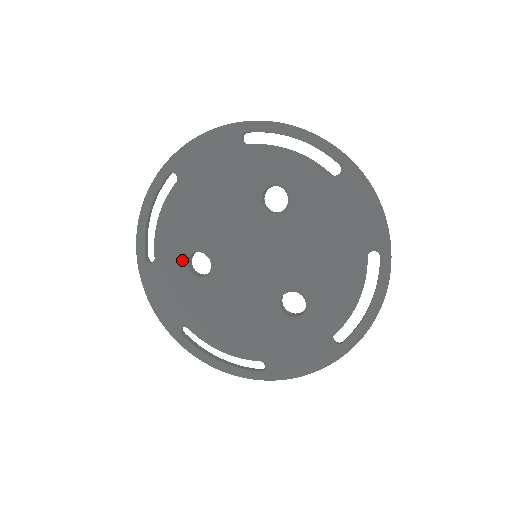
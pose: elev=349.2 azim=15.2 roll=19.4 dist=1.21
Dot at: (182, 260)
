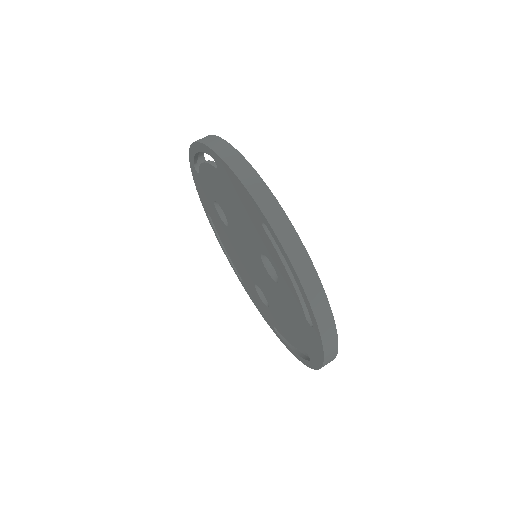
Dot at: (213, 198)
